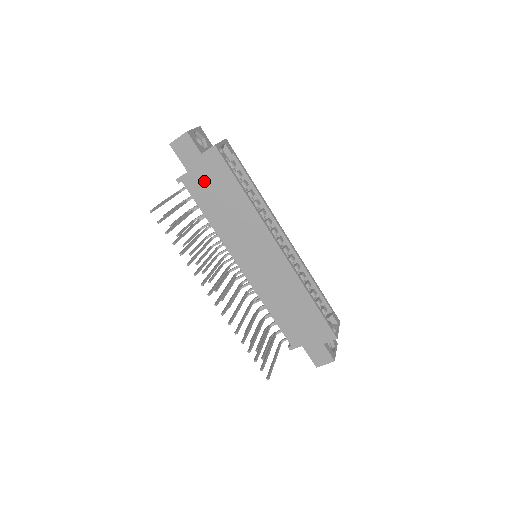
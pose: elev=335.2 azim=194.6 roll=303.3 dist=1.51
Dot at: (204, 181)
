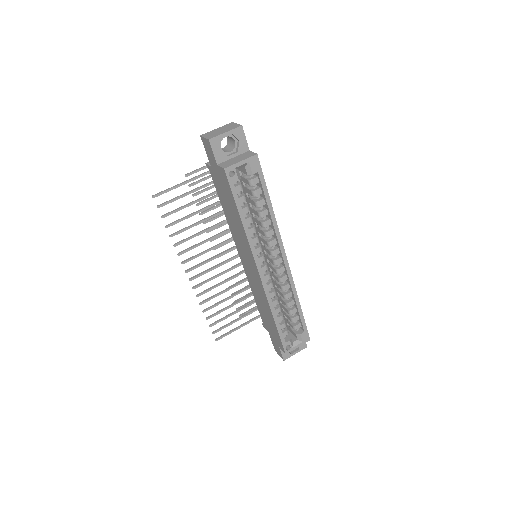
Dot at: (220, 184)
